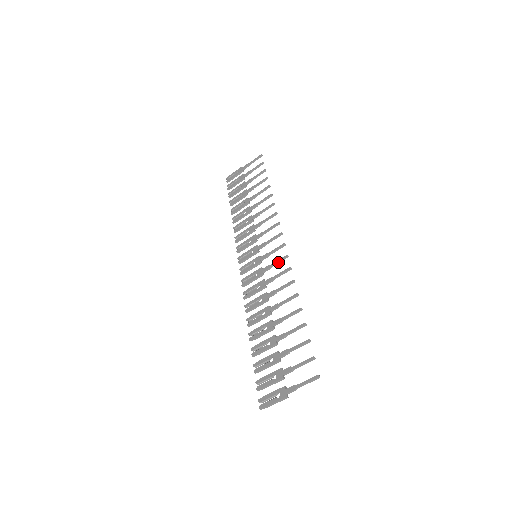
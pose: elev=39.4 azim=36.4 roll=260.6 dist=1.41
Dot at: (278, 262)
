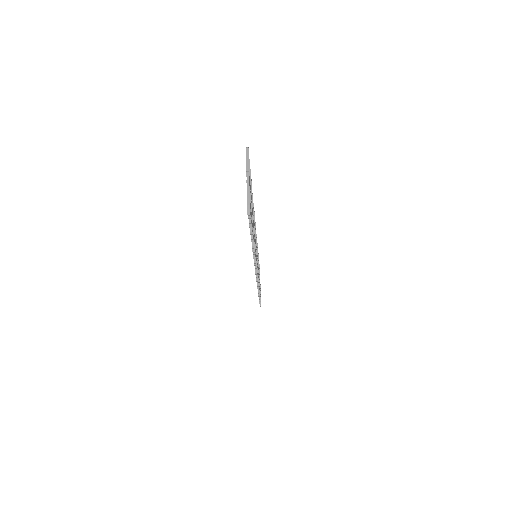
Dot at: occluded
